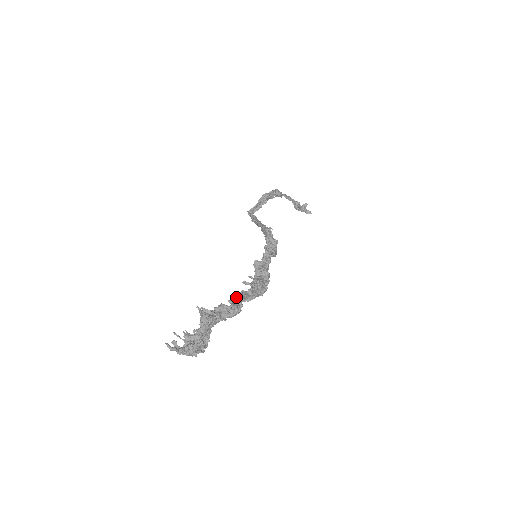
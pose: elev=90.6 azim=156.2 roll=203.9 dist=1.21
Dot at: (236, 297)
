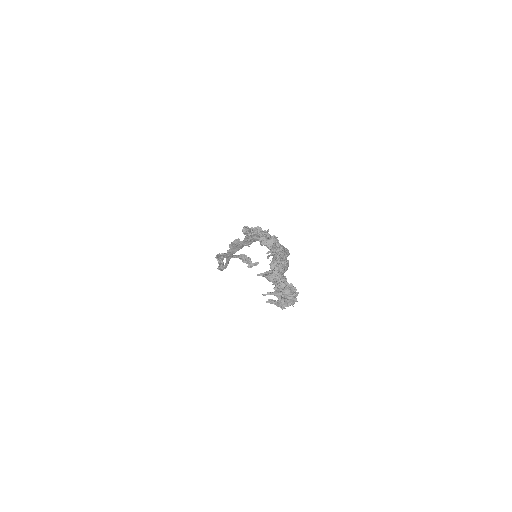
Dot at: (274, 257)
